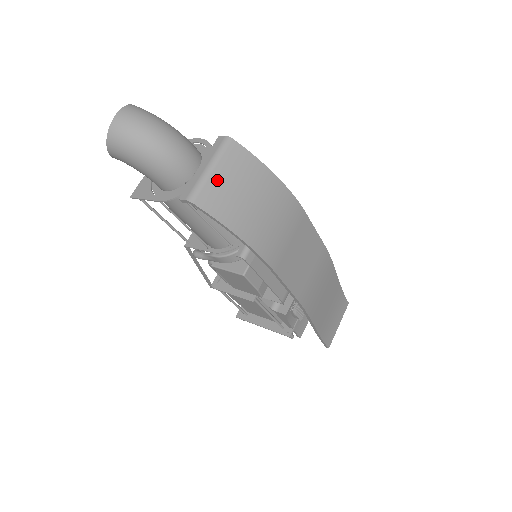
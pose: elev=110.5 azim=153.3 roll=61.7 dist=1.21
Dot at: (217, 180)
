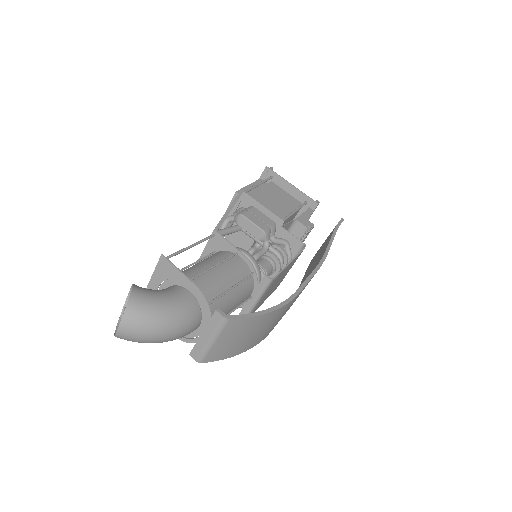
Dot at: (219, 345)
